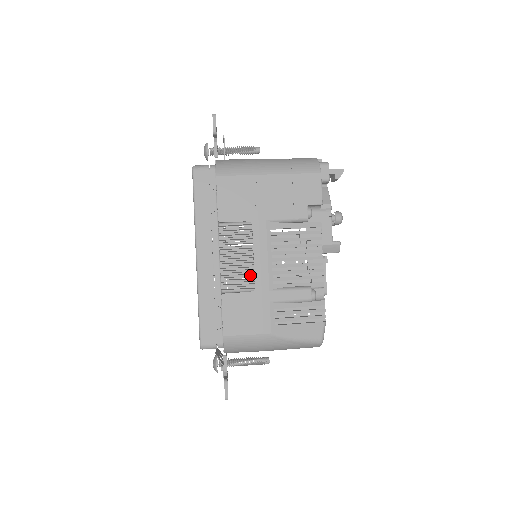
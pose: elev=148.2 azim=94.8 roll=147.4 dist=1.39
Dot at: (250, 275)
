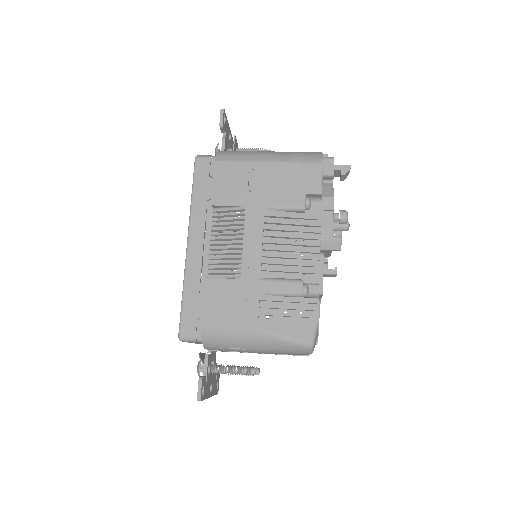
Dot at: (237, 261)
